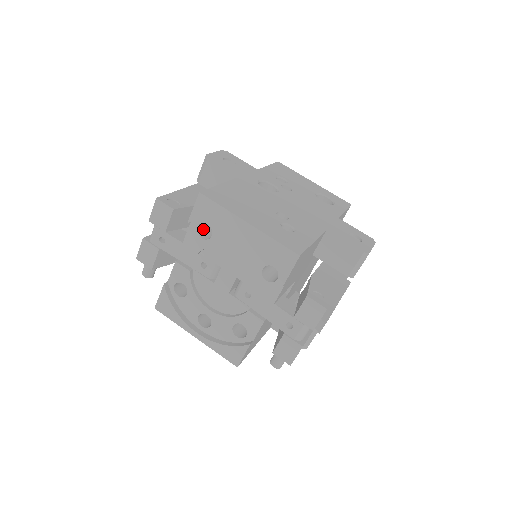
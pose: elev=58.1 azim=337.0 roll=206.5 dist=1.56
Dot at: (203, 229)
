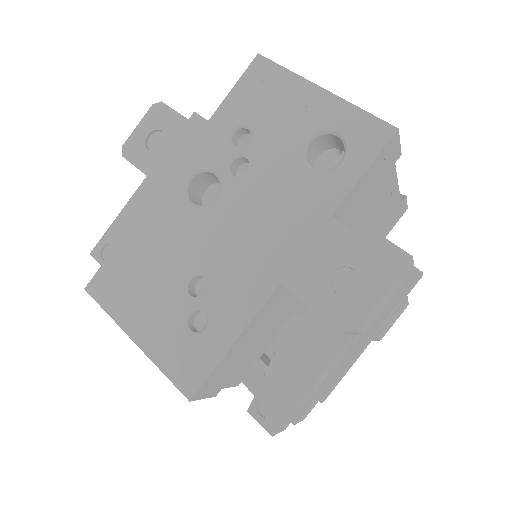
Dot at: occluded
